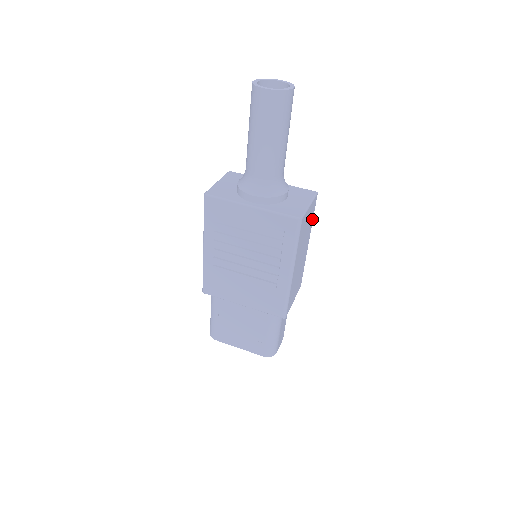
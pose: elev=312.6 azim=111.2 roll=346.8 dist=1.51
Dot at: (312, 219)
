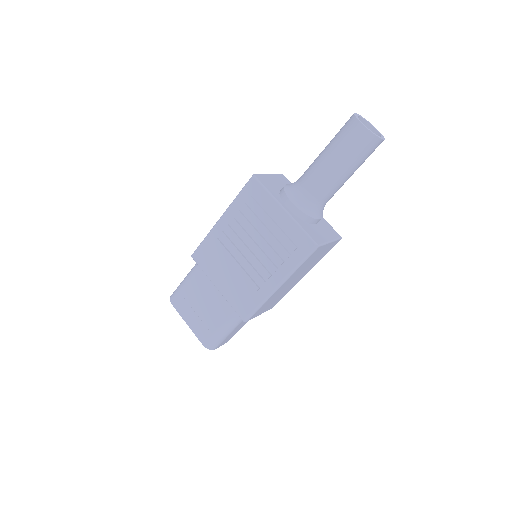
Dot at: (322, 257)
